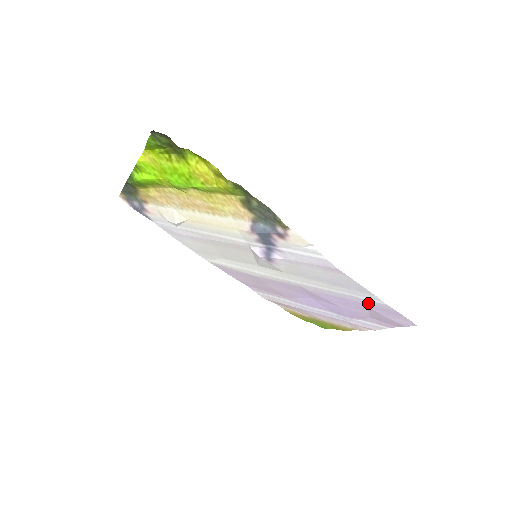
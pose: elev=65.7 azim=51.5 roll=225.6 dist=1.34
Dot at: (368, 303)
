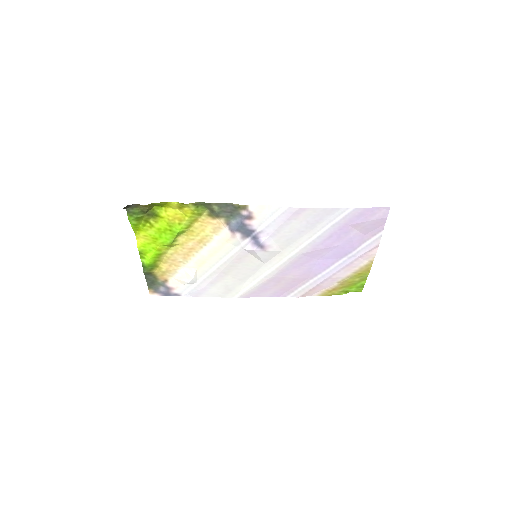
Dot at: (346, 220)
